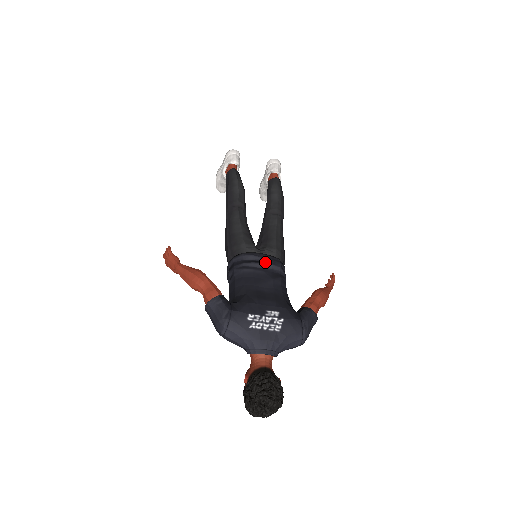
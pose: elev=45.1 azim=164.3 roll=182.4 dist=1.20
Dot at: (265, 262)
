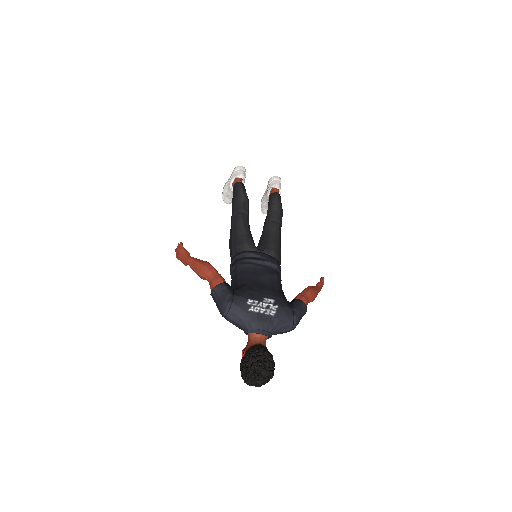
Dot at: (264, 260)
